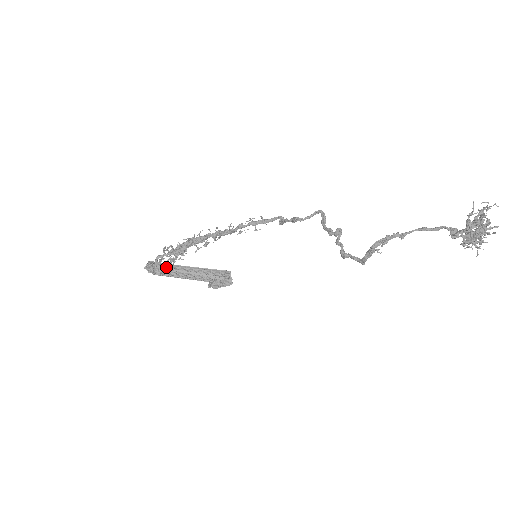
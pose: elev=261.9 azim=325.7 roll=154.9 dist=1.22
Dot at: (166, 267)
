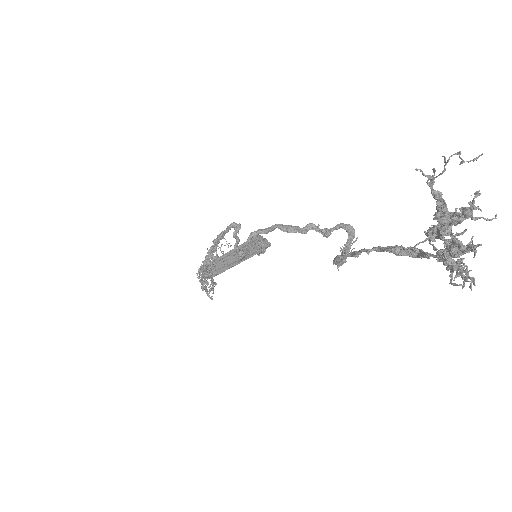
Dot at: (217, 267)
